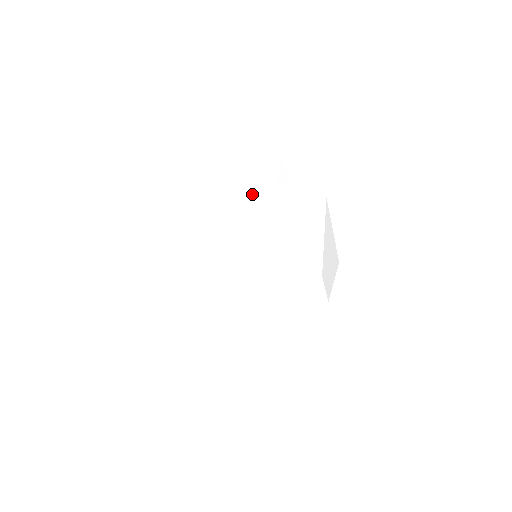
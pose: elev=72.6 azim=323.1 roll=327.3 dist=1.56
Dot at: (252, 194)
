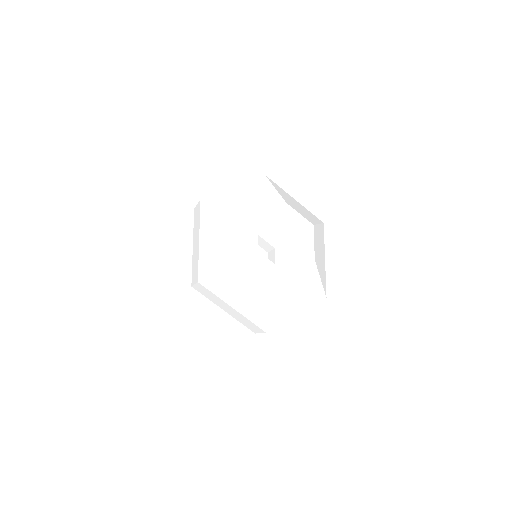
Dot at: occluded
